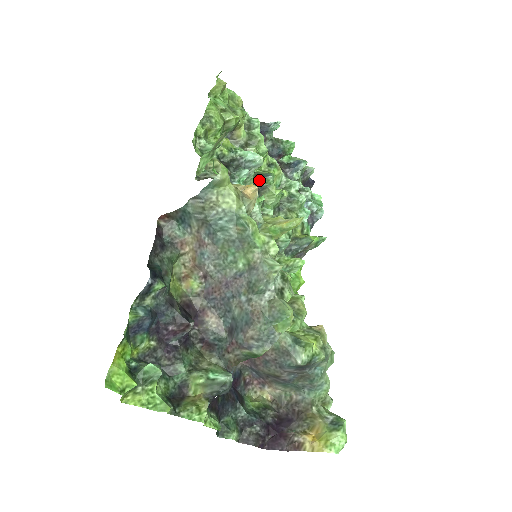
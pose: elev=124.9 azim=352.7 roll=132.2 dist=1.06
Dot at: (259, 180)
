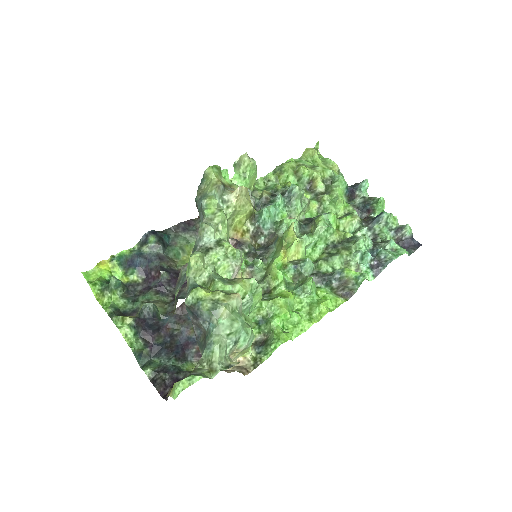
Dot at: occluded
